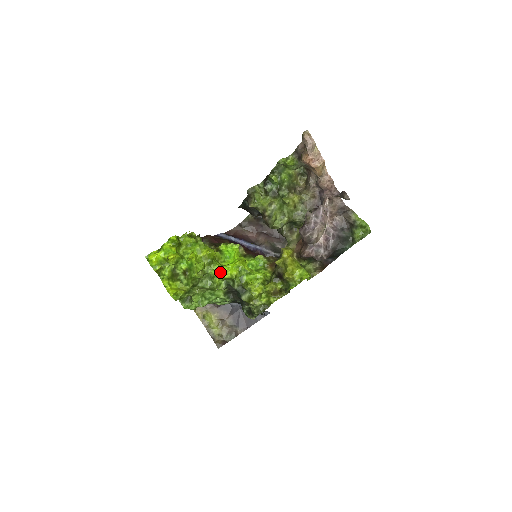
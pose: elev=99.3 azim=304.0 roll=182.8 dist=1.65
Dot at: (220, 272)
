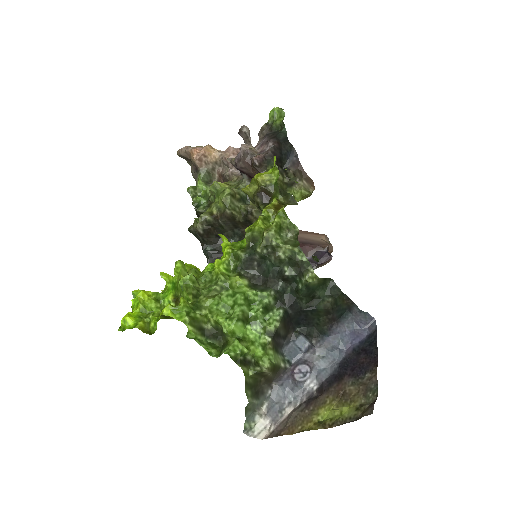
Dot at: (214, 266)
